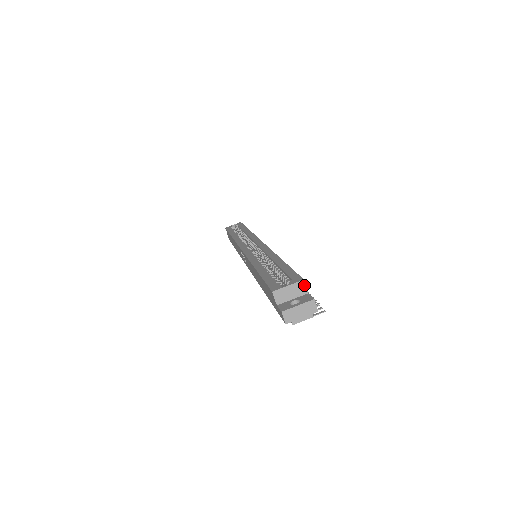
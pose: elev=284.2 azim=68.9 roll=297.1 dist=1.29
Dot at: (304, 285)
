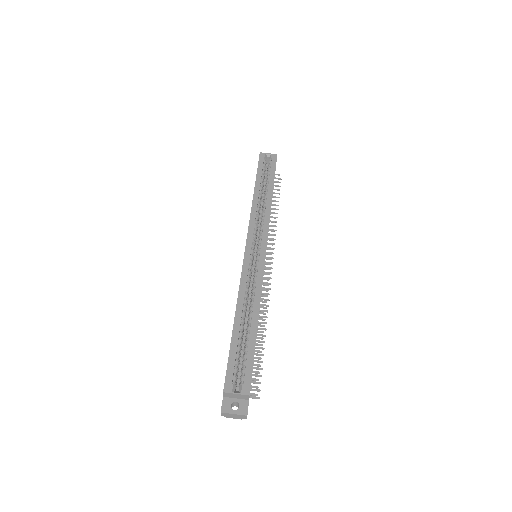
Dot at: (248, 397)
